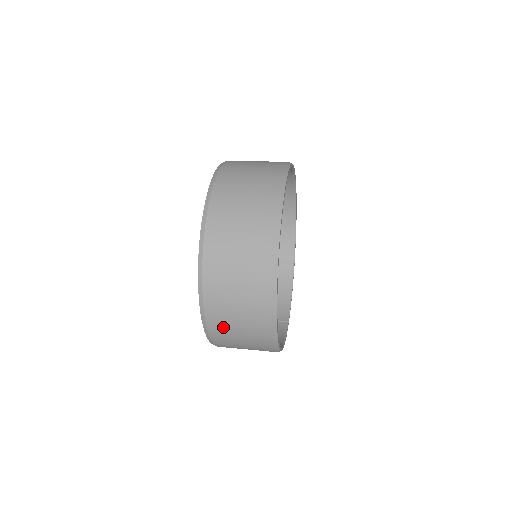
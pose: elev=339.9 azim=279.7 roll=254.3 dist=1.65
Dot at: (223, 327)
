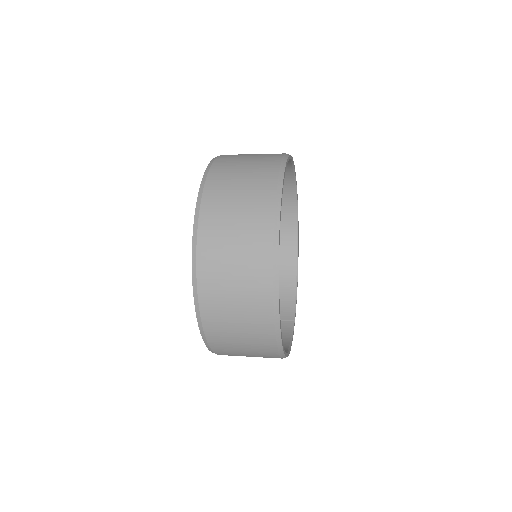
Dot at: (223, 339)
